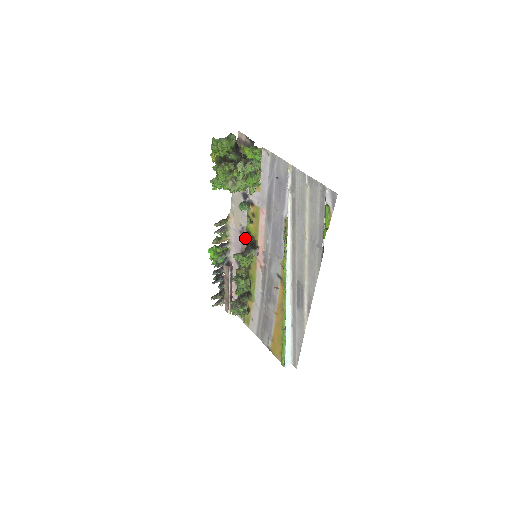
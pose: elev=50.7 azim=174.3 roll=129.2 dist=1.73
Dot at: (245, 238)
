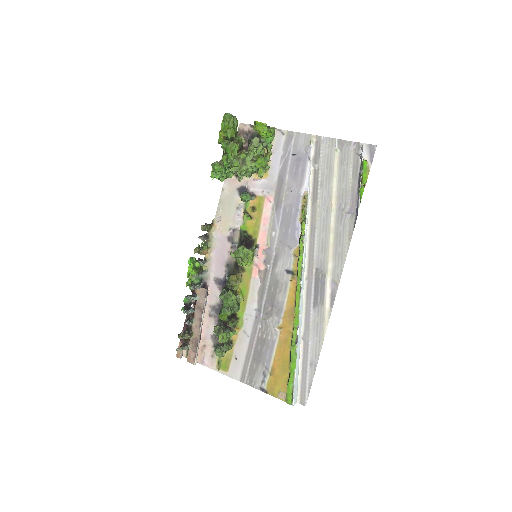
Dot at: (236, 243)
